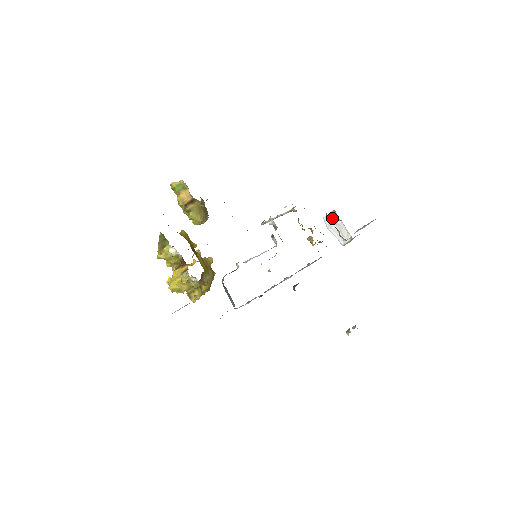
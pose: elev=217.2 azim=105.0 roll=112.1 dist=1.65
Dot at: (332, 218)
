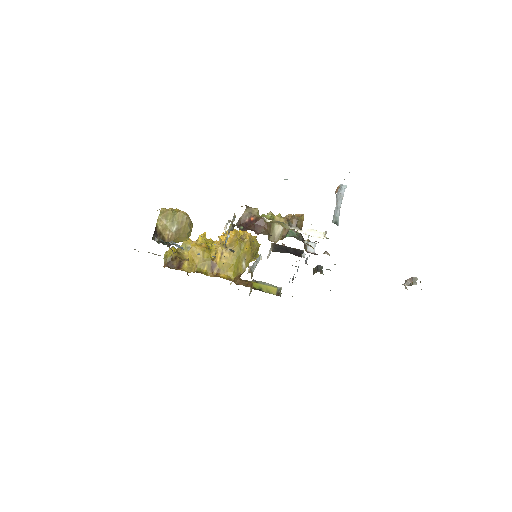
Dot at: occluded
